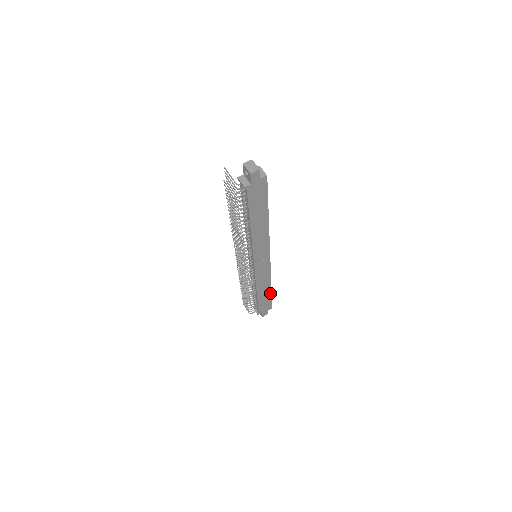
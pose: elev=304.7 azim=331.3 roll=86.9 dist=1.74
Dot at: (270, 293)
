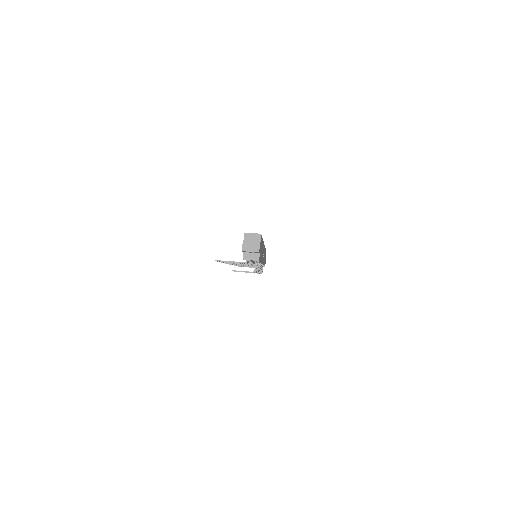
Dot at: occluded
